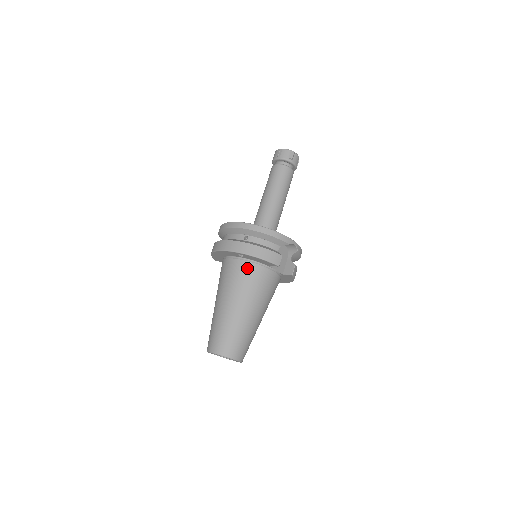
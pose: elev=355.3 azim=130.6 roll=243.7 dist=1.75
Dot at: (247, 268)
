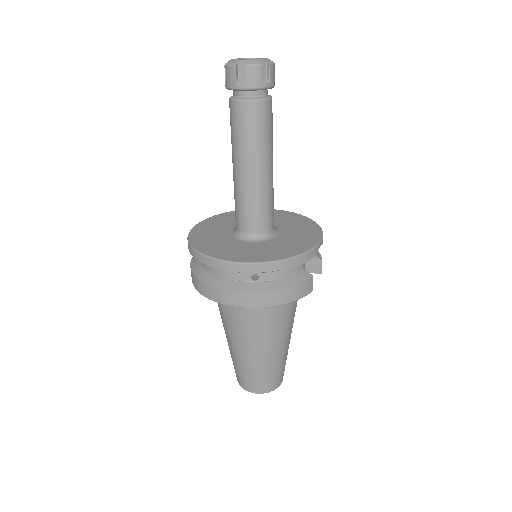
Dot at: occluded
